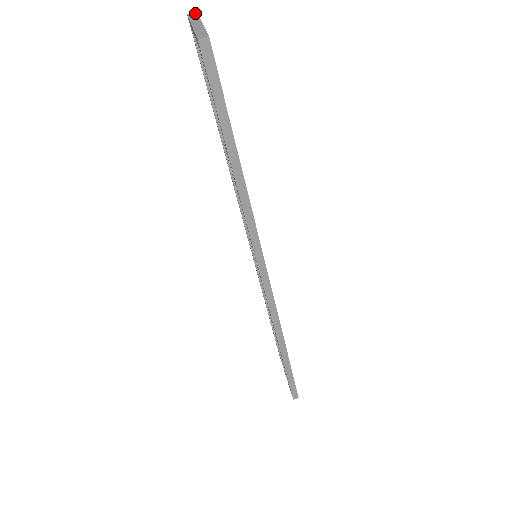
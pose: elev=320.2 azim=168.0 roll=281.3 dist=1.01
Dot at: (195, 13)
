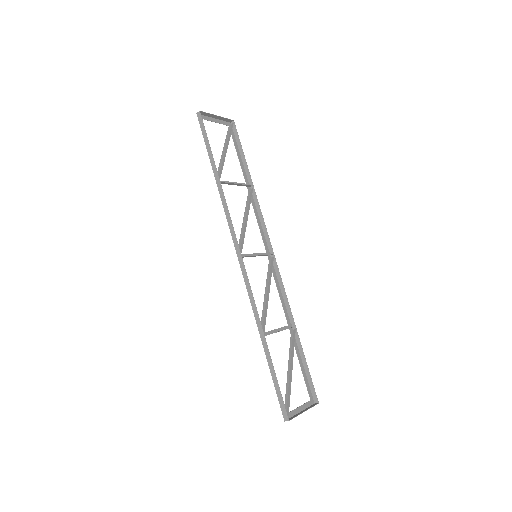
Dot at: (231, 120)
